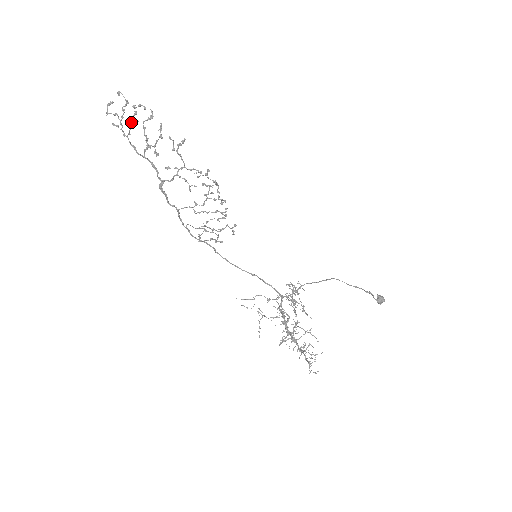
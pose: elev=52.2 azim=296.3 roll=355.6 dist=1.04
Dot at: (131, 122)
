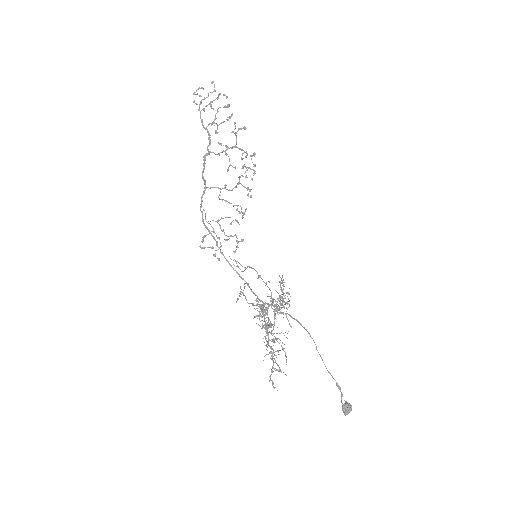
Dot at: (210, 102)
